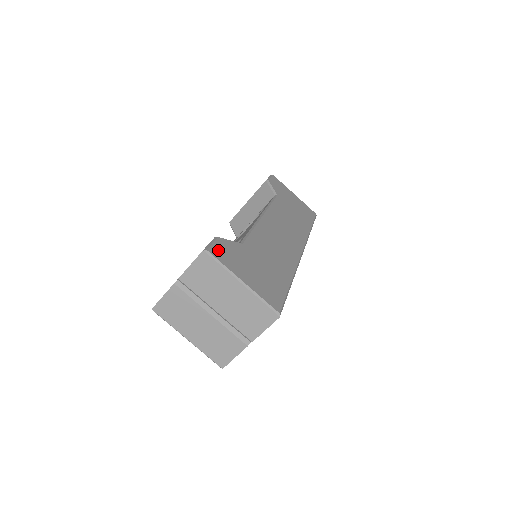
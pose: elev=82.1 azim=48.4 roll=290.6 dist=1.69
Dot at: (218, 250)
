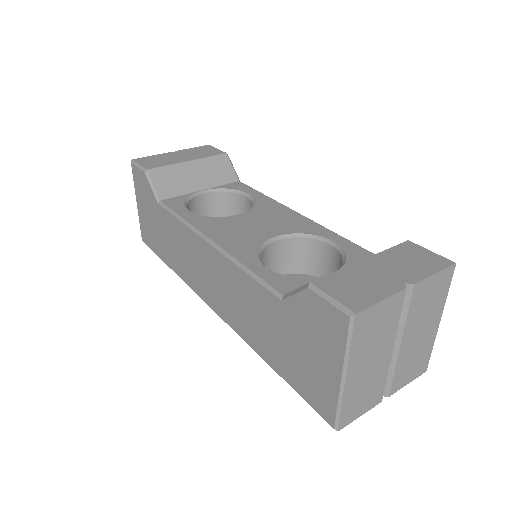
Dot at: occluded
